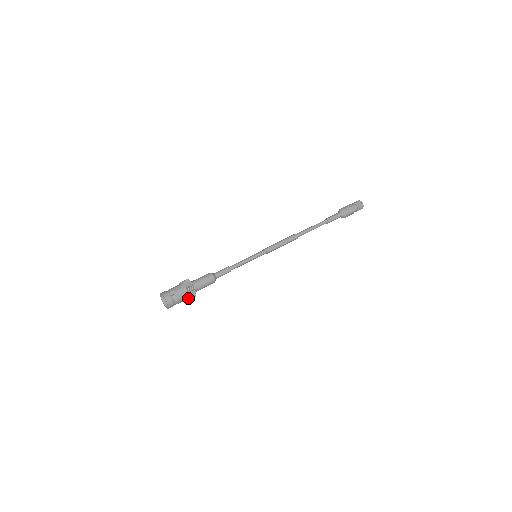
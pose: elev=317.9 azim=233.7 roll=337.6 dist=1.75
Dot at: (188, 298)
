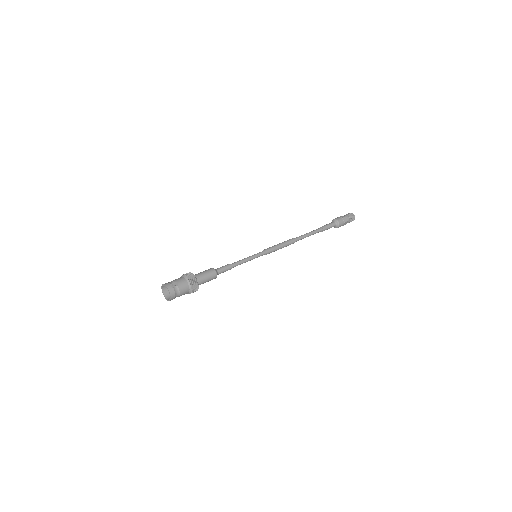
Dot at: (190, 290)
